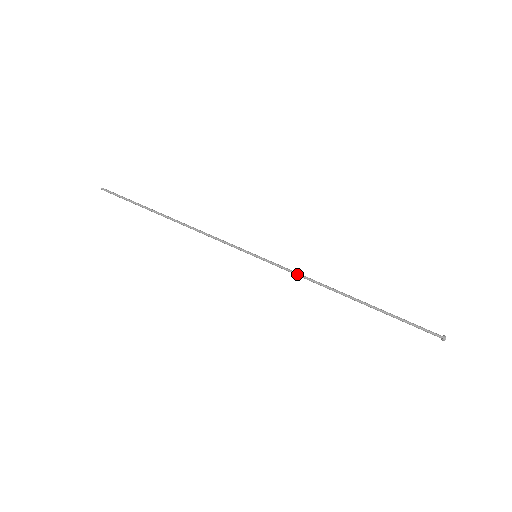
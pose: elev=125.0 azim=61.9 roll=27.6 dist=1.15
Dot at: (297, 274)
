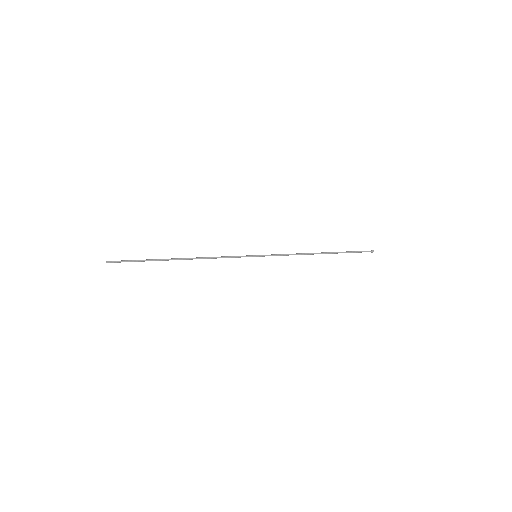
Dot at: (286, 254)
